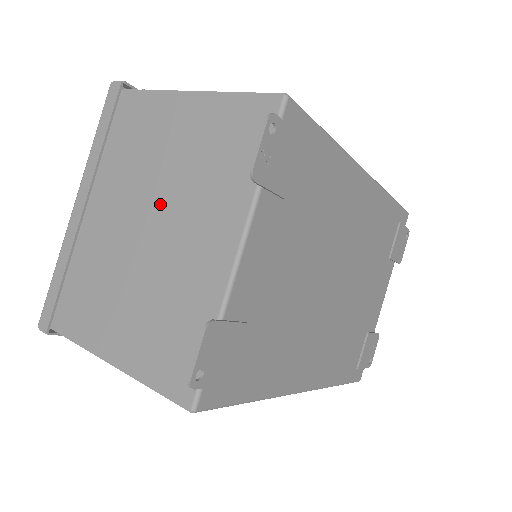
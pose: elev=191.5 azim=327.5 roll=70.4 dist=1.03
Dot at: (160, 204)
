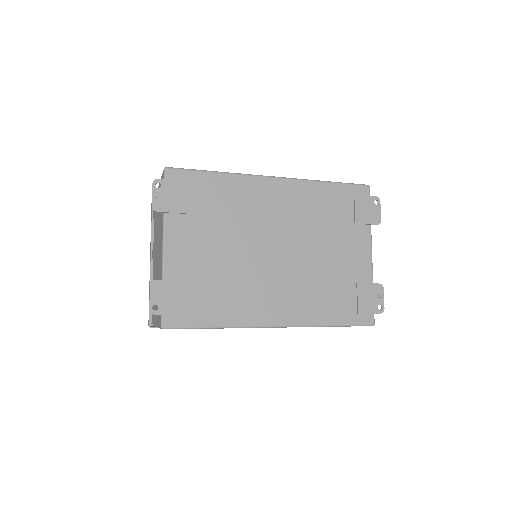
Dot at: (157, 242)
